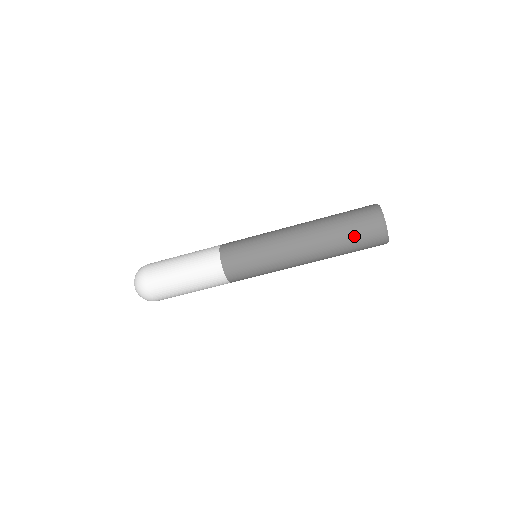
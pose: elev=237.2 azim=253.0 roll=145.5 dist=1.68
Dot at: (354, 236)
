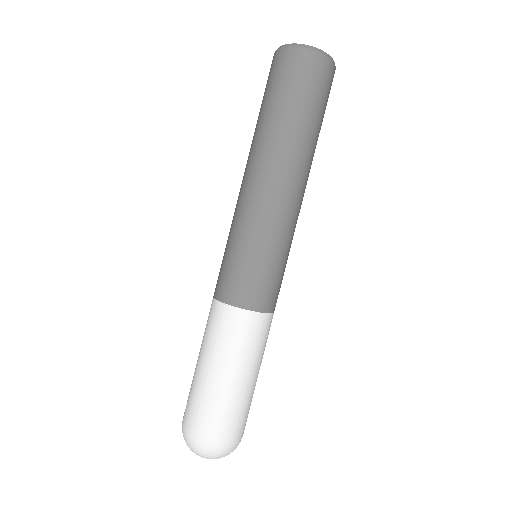
Dot at: (284, 94)
